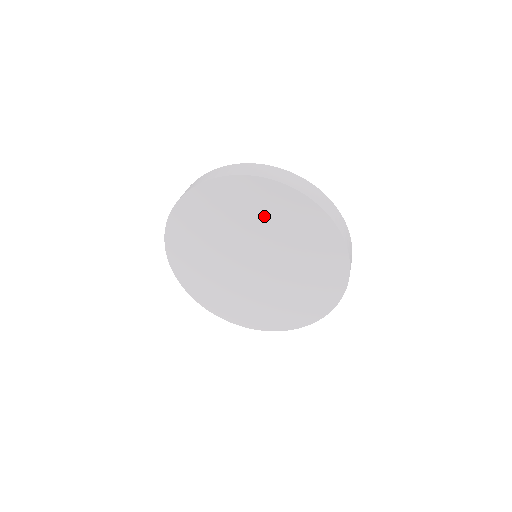
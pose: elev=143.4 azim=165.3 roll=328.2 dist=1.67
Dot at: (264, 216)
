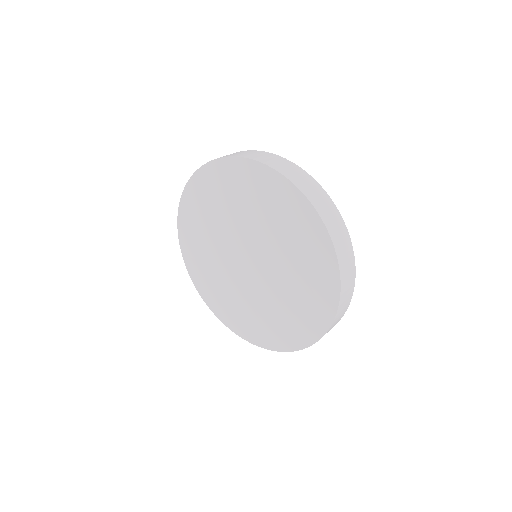
Dot at: (256, 206)
